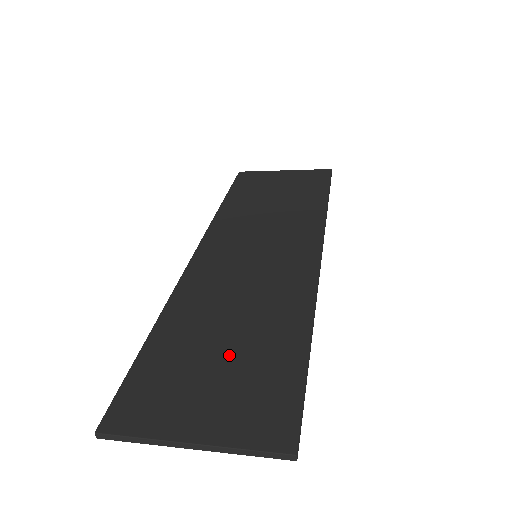
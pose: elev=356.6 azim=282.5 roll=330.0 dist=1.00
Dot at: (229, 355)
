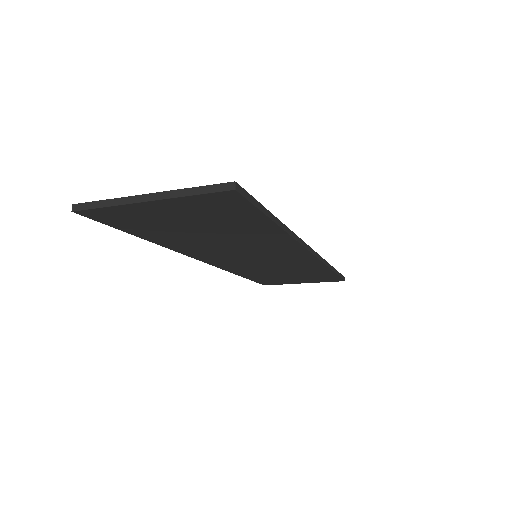
Dot at: occluded
